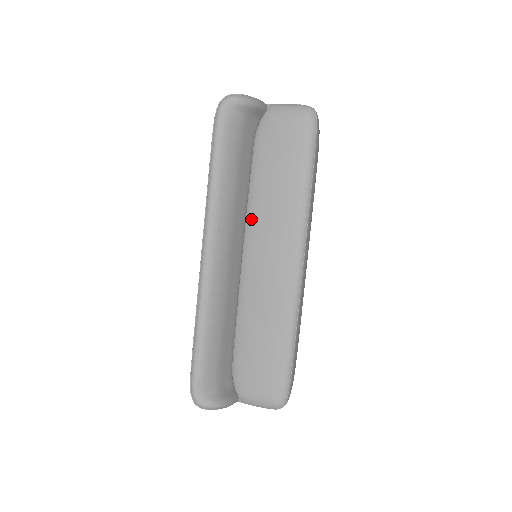
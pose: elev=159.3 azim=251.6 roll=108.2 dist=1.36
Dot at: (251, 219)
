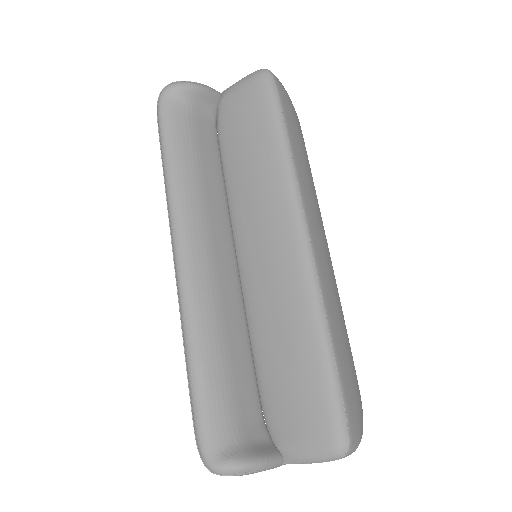
Dot at: (234, 212)
